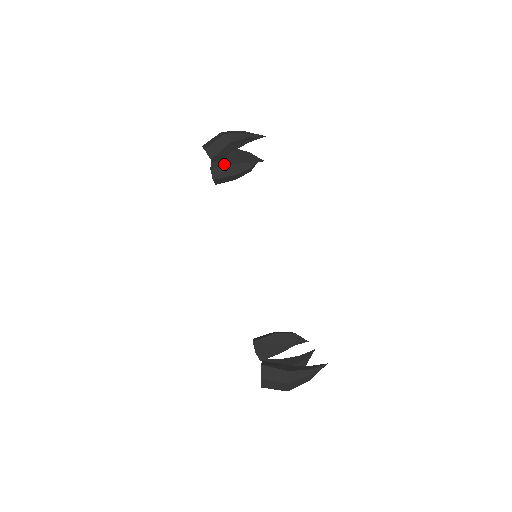
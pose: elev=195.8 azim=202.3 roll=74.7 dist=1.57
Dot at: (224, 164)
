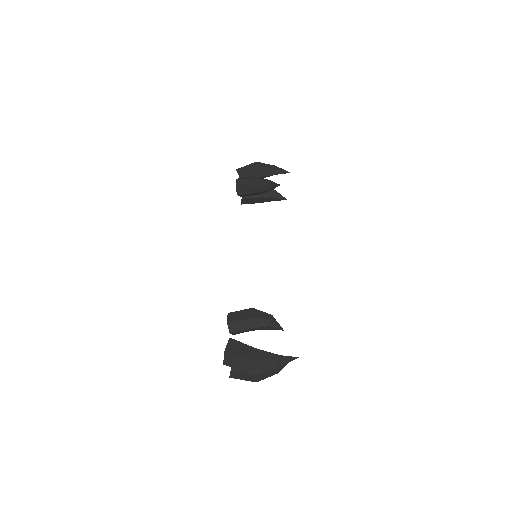
Dot at: (248, 178)
